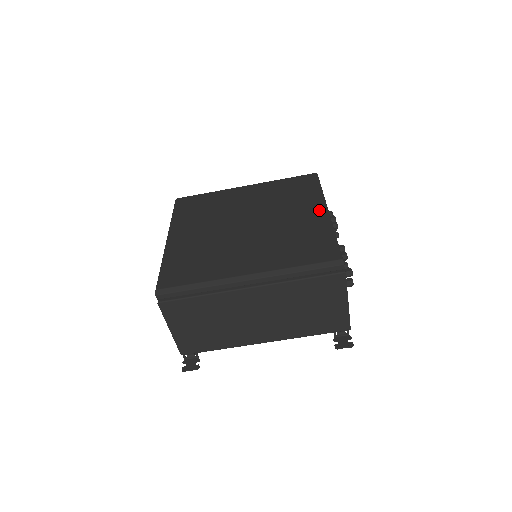
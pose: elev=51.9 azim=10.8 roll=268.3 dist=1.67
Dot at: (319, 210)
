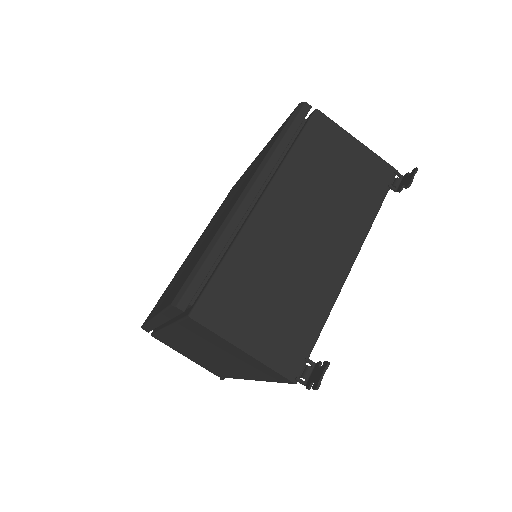
Dot at: occluded
